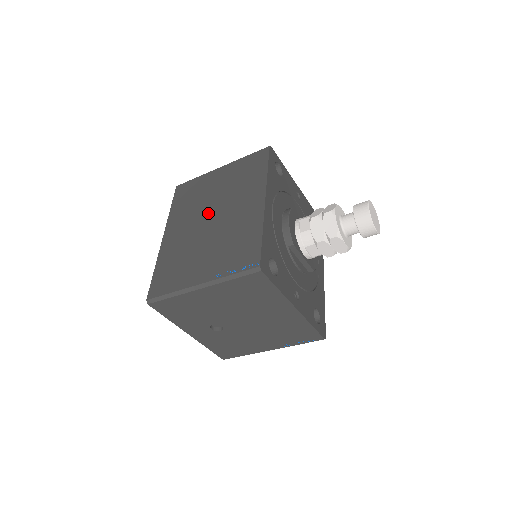
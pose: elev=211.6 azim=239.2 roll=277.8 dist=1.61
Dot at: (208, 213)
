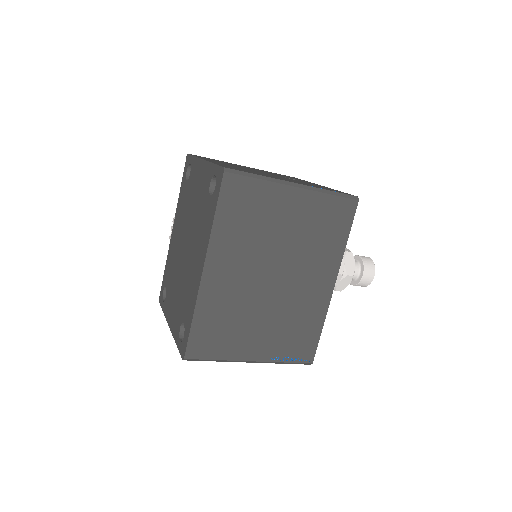
Dot at: (271, 266)
